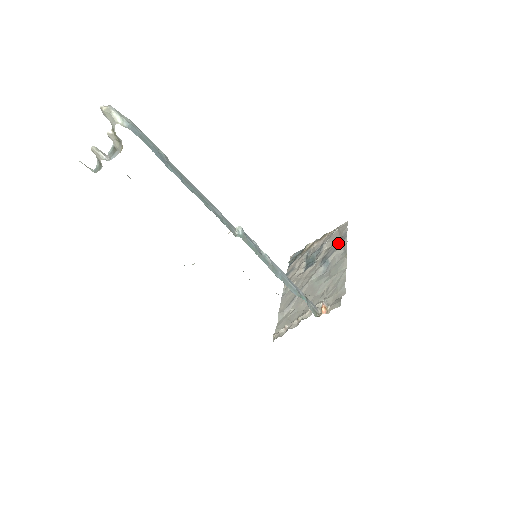
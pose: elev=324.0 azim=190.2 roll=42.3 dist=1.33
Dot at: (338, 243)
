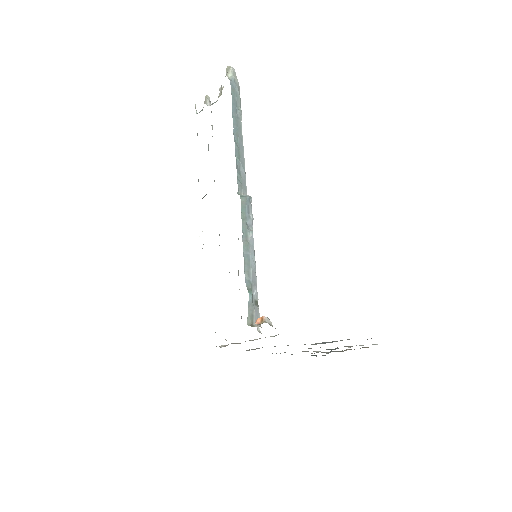
Dot at: occluded
